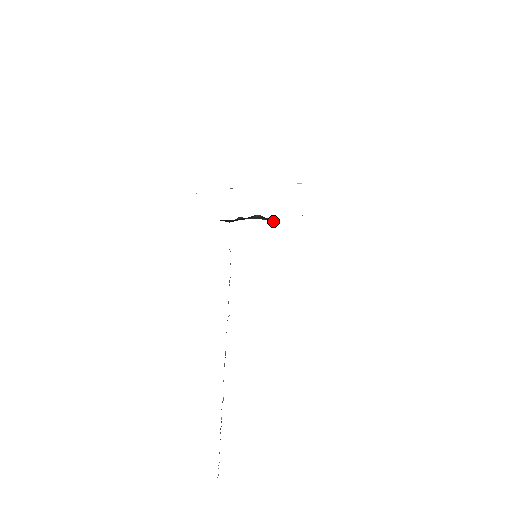
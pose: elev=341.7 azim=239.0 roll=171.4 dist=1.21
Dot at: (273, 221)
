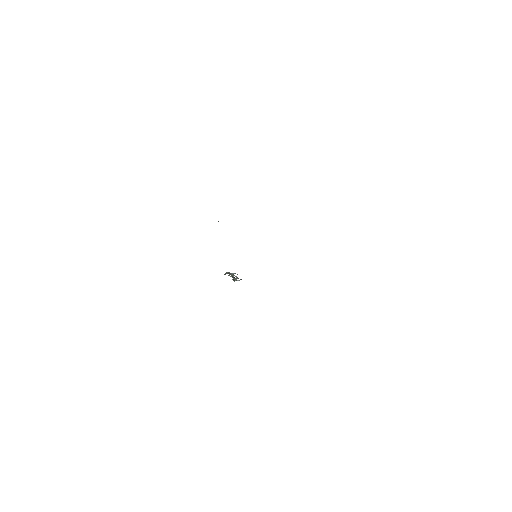
Dot at: occluded
